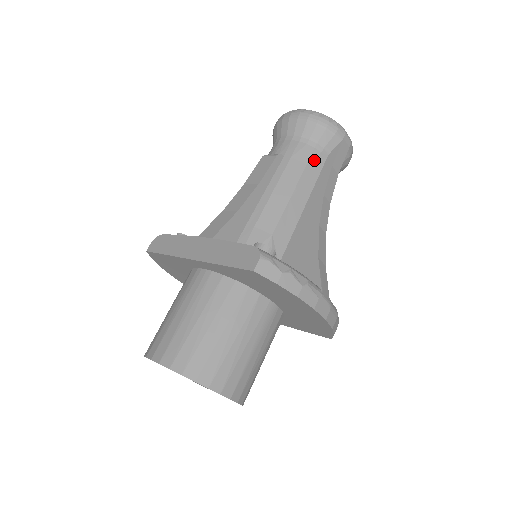
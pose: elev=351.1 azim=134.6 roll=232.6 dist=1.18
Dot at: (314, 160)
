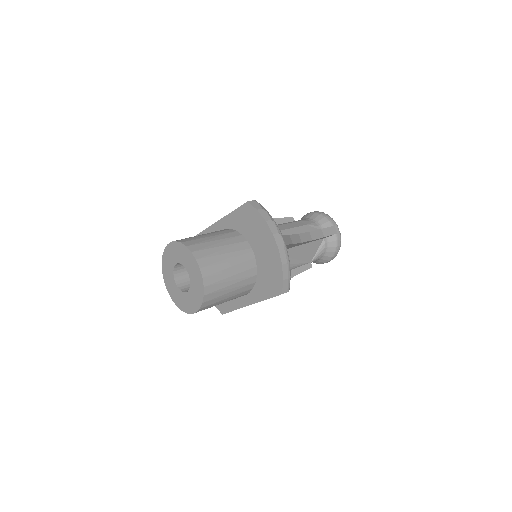
Dot at: (312, 226)
